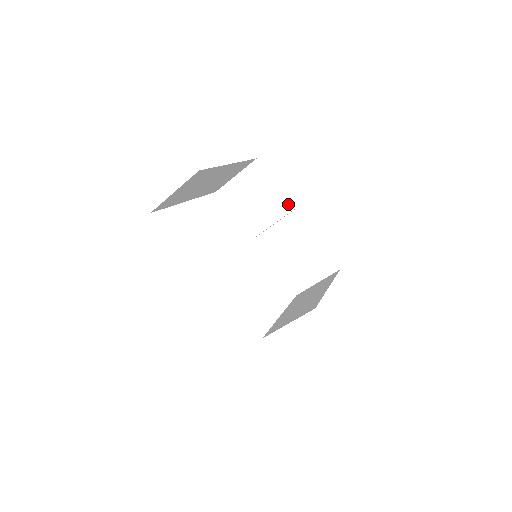
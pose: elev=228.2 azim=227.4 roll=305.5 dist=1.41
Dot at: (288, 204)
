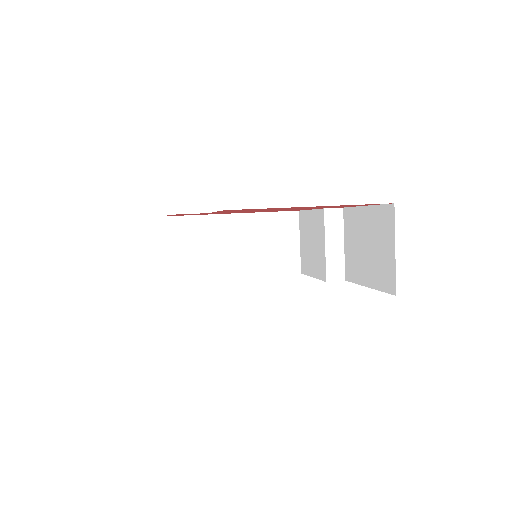
Dot at: (320, 209)
